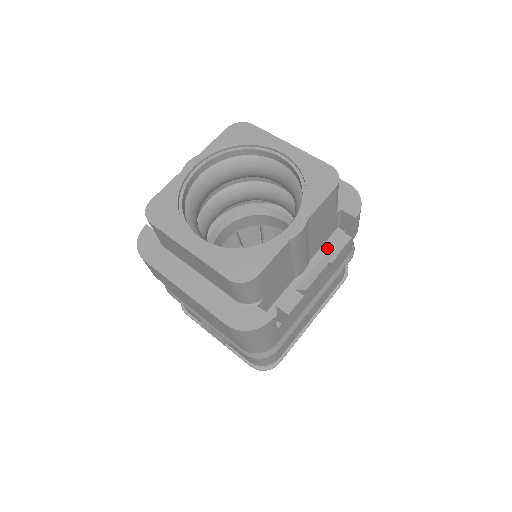
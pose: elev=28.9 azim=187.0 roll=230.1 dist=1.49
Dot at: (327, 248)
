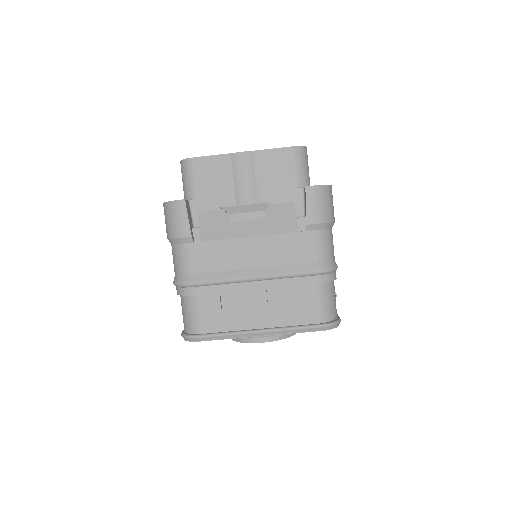
Dot at: occluded
